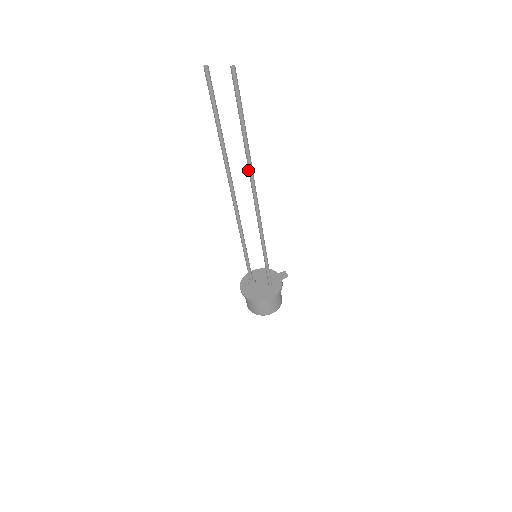
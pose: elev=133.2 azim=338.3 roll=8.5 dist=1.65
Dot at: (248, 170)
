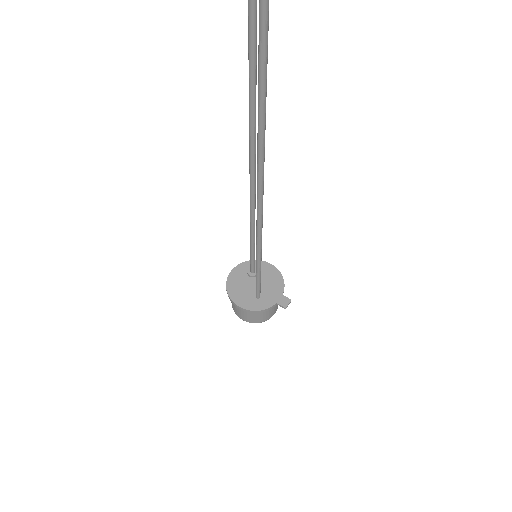
Dot at: (258, 157)
